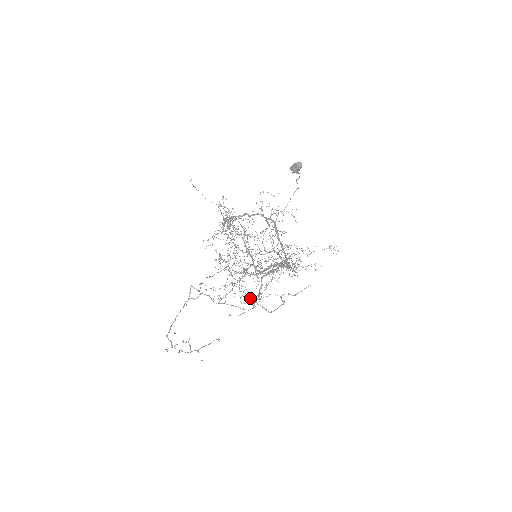
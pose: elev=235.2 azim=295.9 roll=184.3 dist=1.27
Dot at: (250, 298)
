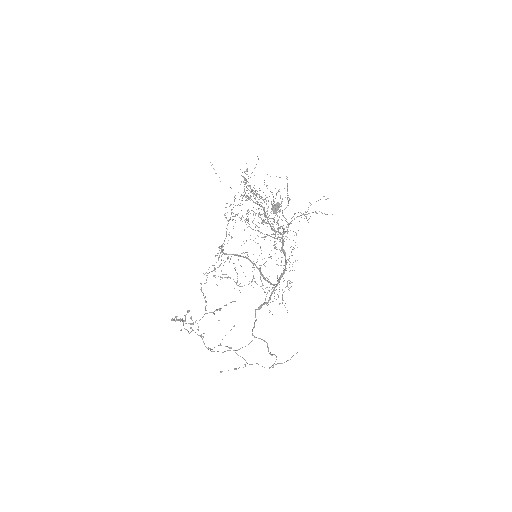
Dot at: (274, 206)
